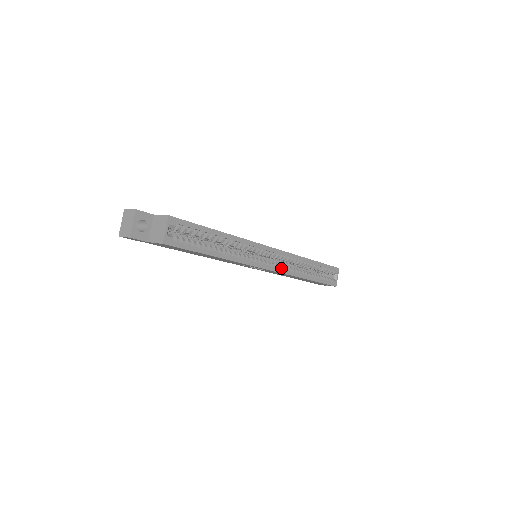
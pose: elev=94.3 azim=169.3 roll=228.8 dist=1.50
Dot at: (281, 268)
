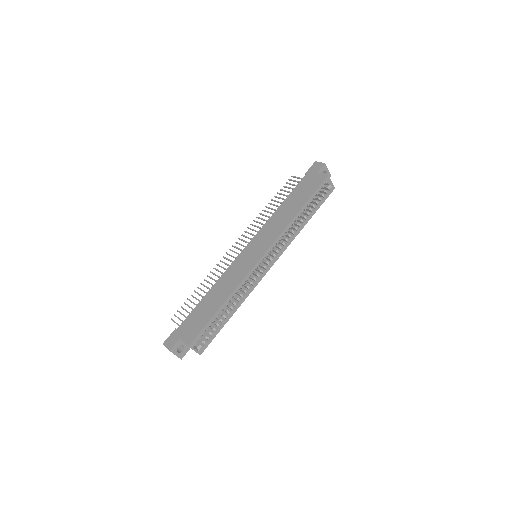
Dot at: (279, 252)
